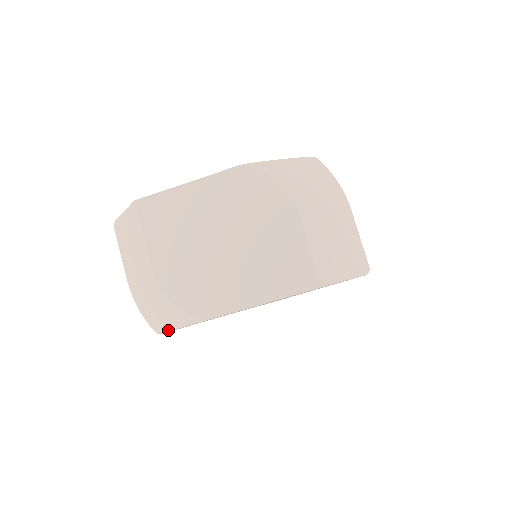
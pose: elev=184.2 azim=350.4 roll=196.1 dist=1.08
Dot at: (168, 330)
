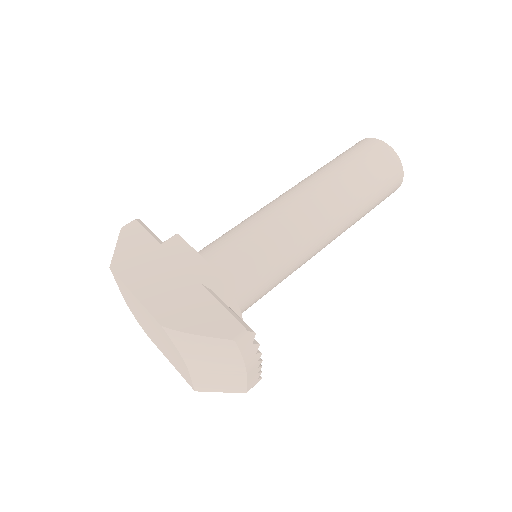
Dot at: occluded
